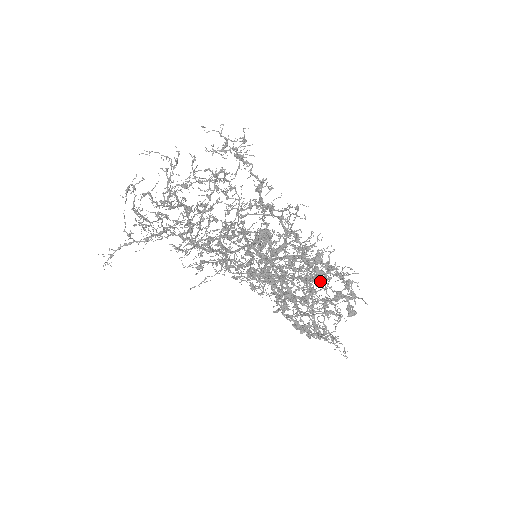
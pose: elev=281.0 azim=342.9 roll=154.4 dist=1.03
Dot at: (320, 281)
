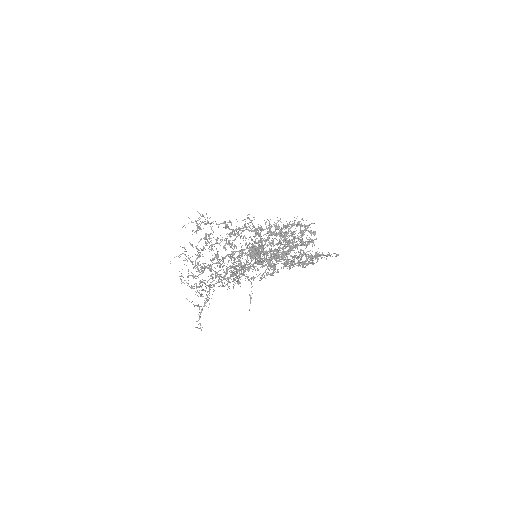
Dot at: occluded
